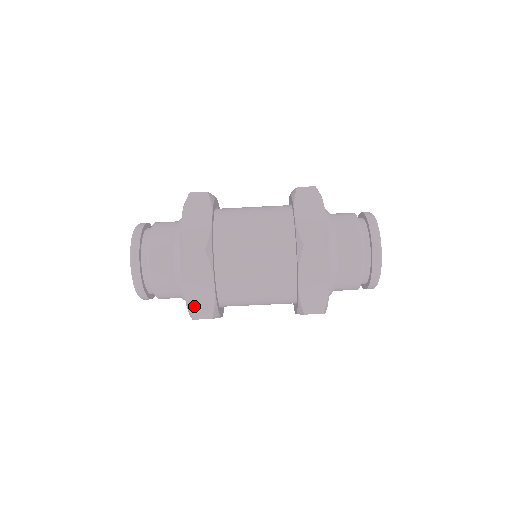
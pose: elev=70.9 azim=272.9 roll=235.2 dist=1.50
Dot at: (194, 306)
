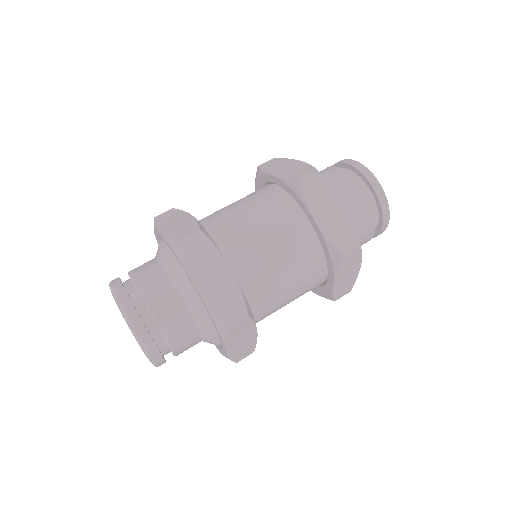
Dot at: (175, 234)
